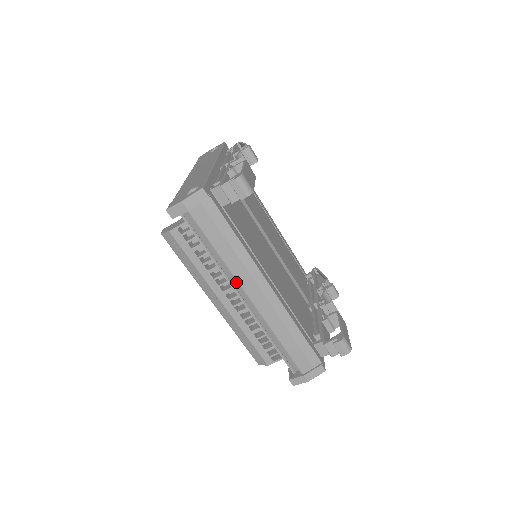
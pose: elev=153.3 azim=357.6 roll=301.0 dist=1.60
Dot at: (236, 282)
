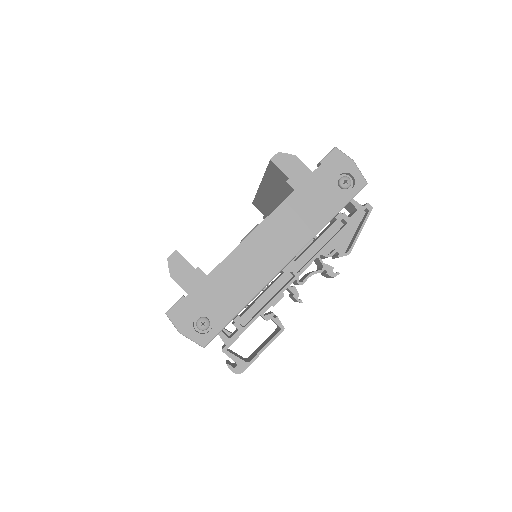
Dot at: occluded
